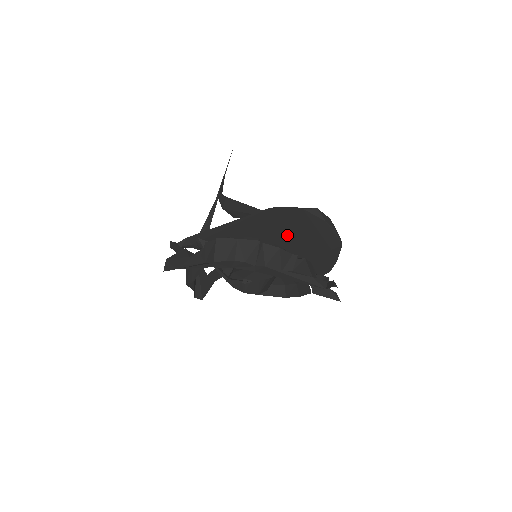
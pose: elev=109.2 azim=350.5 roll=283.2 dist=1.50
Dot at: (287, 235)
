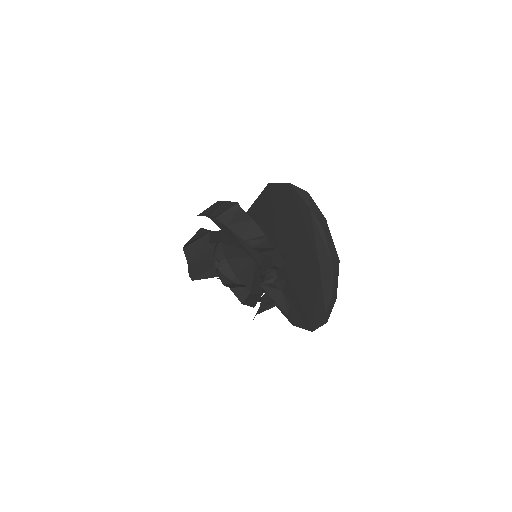
Dot at: (282, 229)
